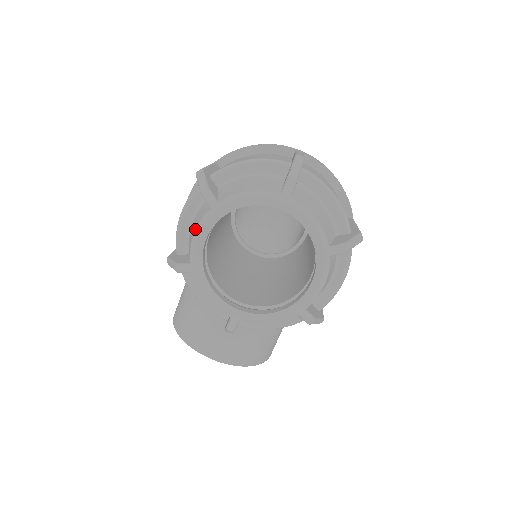
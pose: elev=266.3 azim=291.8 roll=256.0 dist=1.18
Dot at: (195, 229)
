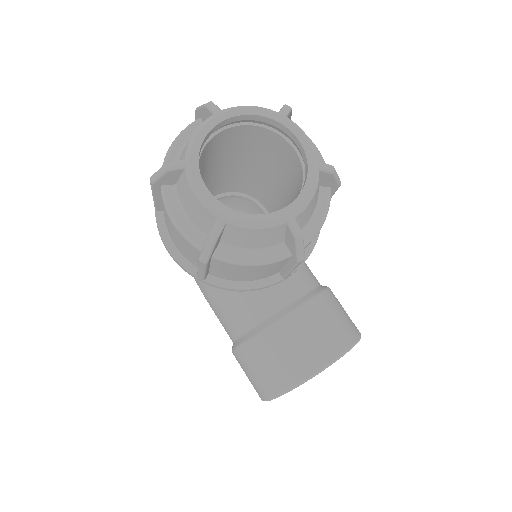
Dot at: (191, 192)
